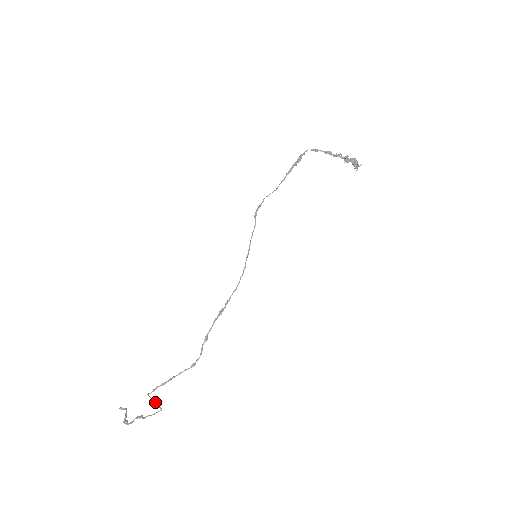
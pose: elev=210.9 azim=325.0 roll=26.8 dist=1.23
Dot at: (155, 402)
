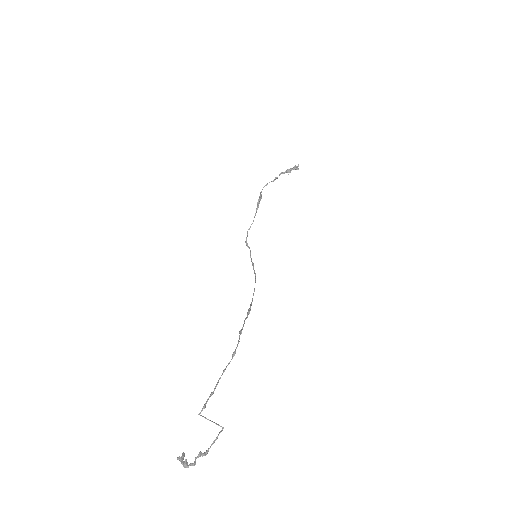
Dot at: (212, 421)
